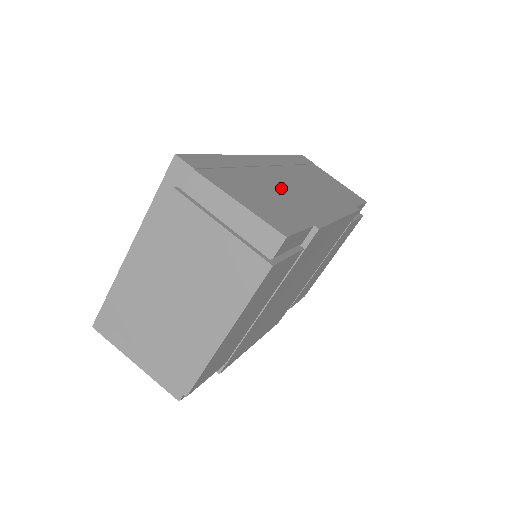
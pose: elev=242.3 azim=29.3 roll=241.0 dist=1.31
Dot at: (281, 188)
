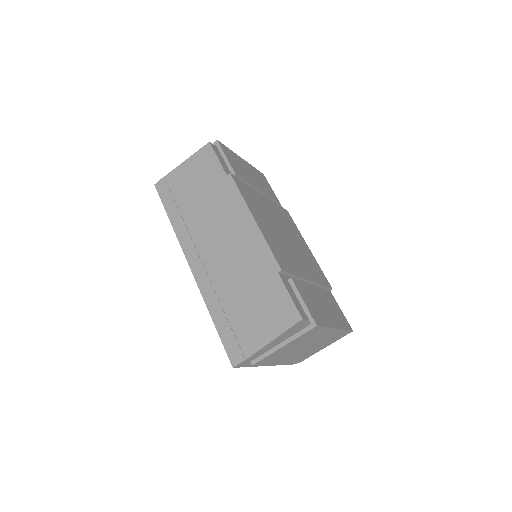
Dot at: (235, 274)
